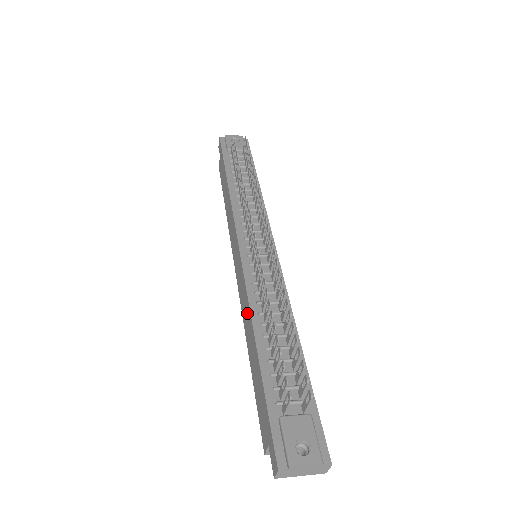
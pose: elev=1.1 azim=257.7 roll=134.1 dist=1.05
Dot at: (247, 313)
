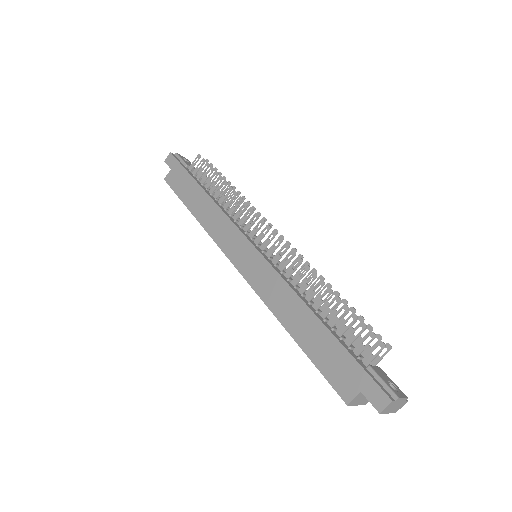
Dot at: (284, 295)
